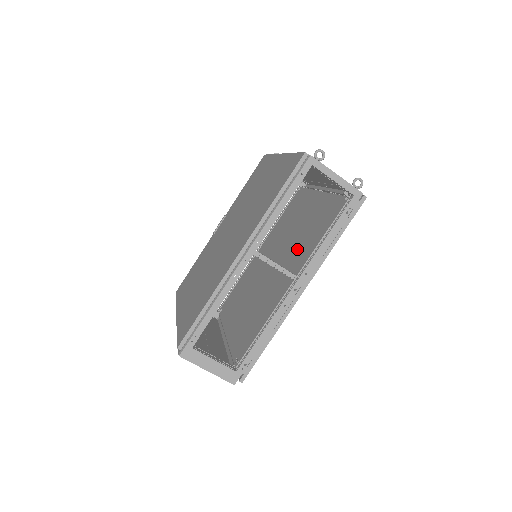
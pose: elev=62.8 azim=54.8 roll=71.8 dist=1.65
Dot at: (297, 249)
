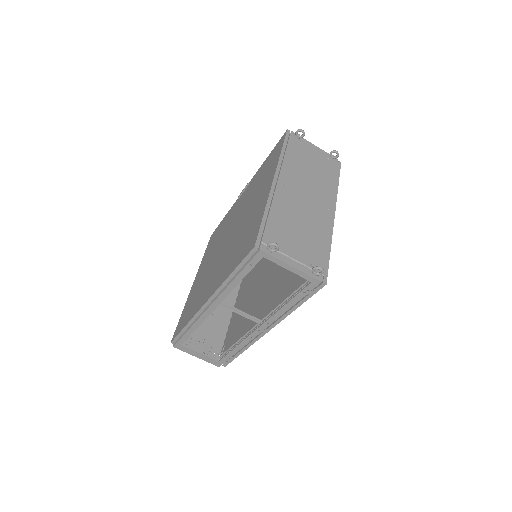
Dot at: (279, 279)
